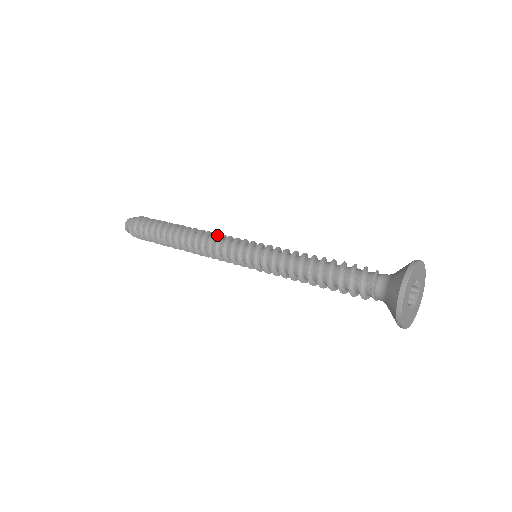
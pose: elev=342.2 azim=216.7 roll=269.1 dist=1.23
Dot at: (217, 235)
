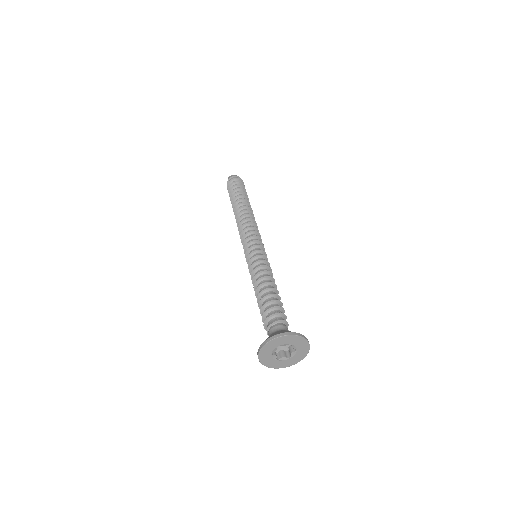
Dot at: (252, 224)
